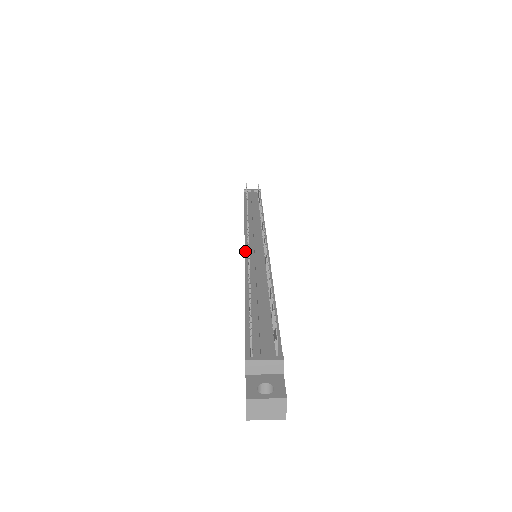
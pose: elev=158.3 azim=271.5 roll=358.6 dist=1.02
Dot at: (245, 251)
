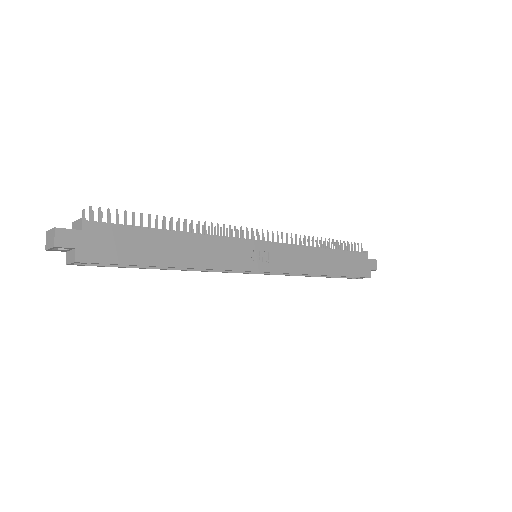
Dot at: occluded
